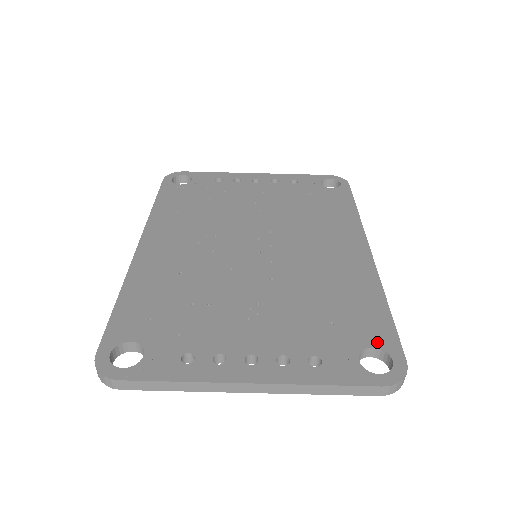
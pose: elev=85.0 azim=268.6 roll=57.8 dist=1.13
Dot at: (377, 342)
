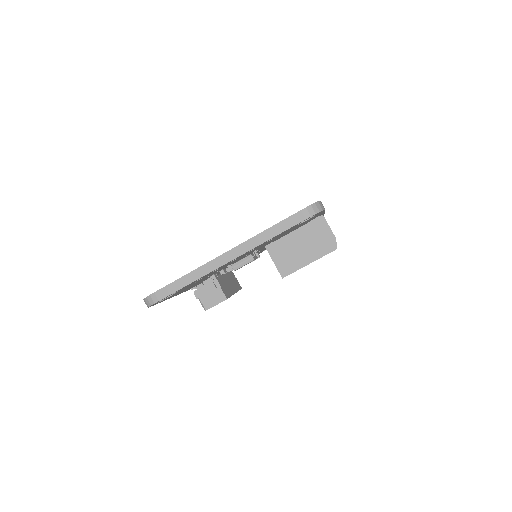
Dot at: occluded
